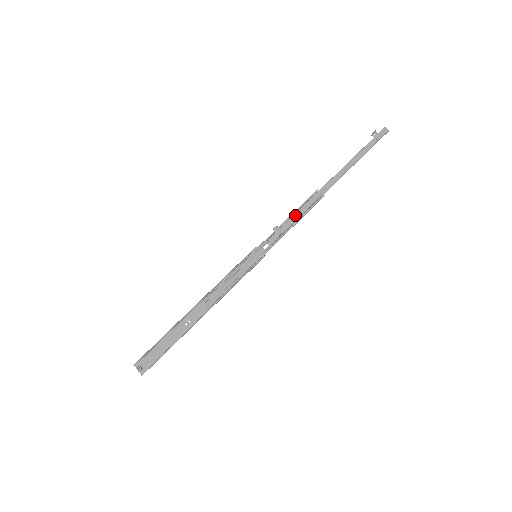
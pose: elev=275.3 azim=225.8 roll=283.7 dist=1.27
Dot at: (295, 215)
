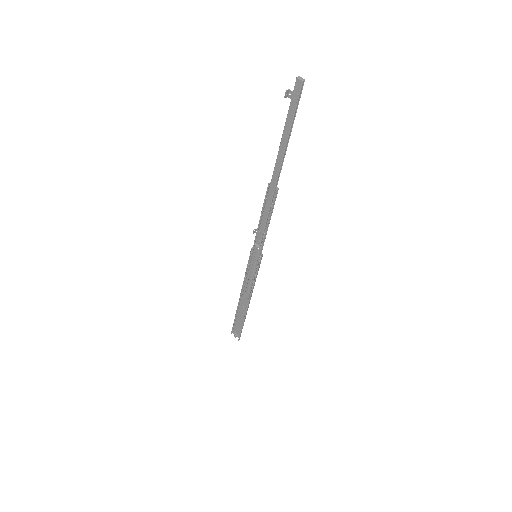
Dot at: (263, 216)
